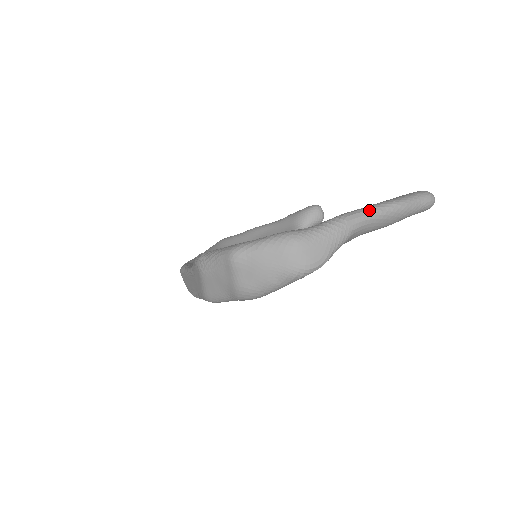
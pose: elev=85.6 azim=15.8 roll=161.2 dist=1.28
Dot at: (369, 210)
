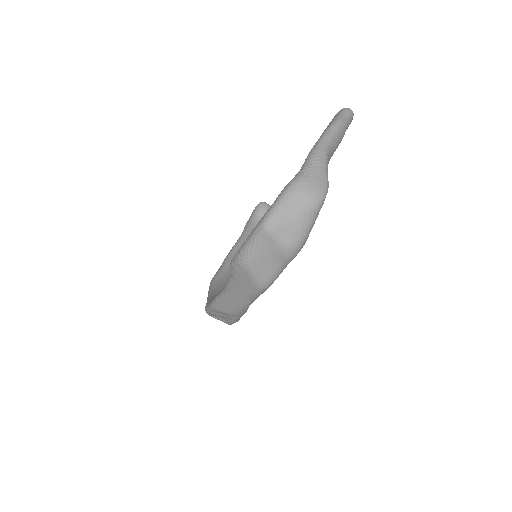
Dot at: (324, 137)
